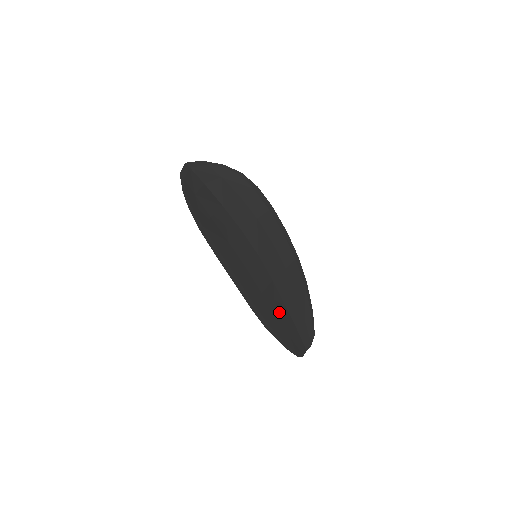
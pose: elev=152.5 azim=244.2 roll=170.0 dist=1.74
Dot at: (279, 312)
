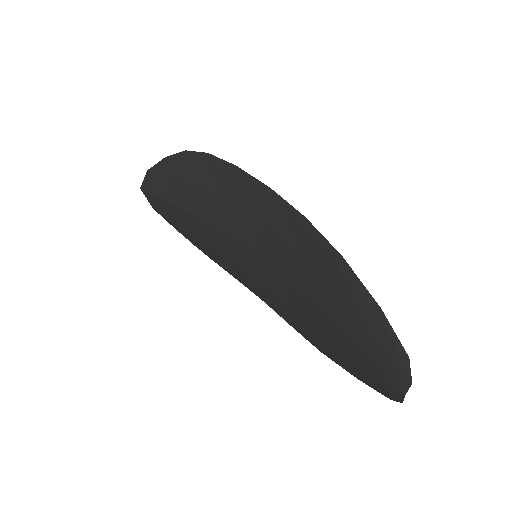
Dot at: (329, 295)
